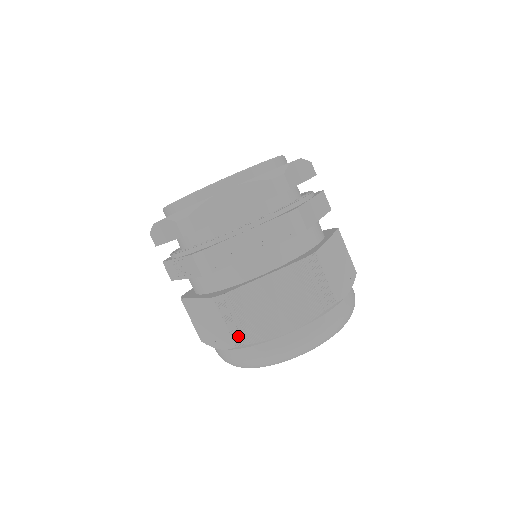
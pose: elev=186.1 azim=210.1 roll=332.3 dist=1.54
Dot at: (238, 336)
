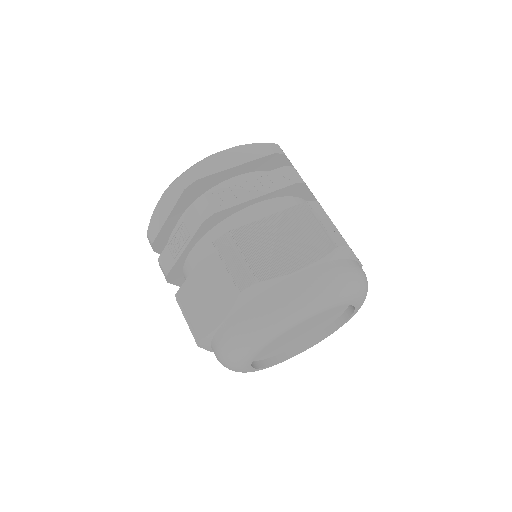
Dot at: (244, 275)
